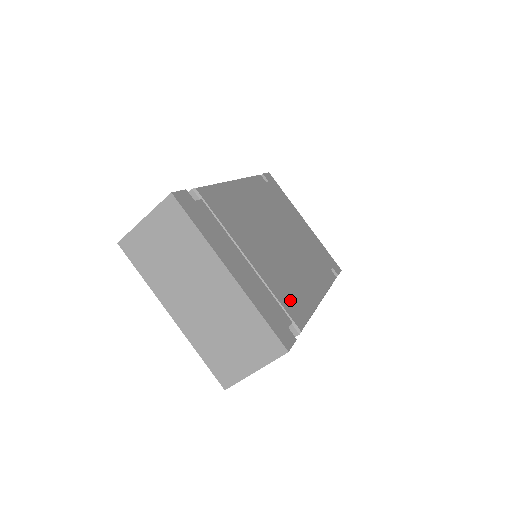
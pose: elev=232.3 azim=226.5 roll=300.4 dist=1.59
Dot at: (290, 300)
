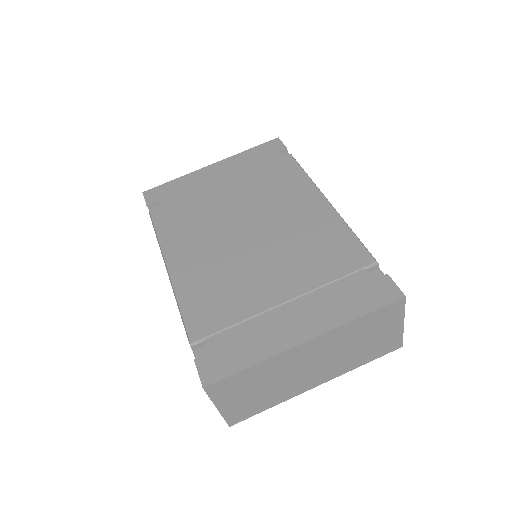
Dot at: (335, 257)
